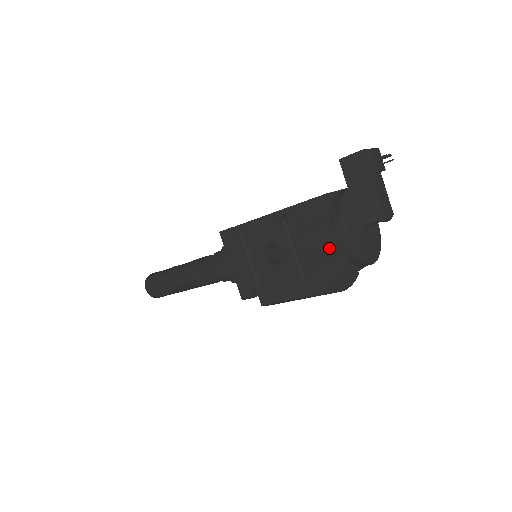
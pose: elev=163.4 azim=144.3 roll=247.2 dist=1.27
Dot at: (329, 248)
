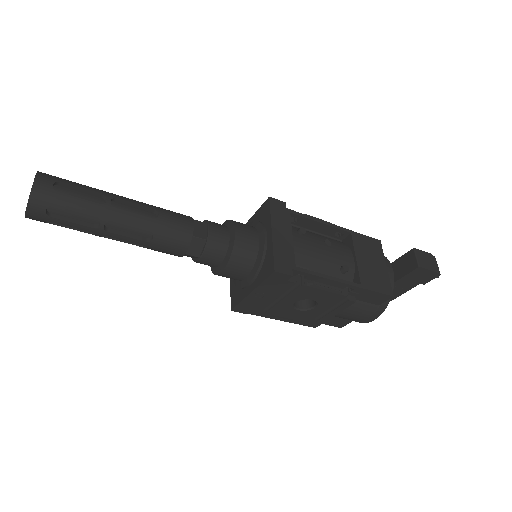
Dot at: (353, 320)
